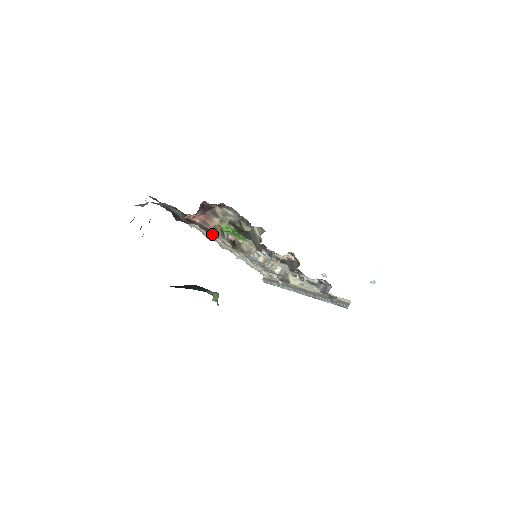
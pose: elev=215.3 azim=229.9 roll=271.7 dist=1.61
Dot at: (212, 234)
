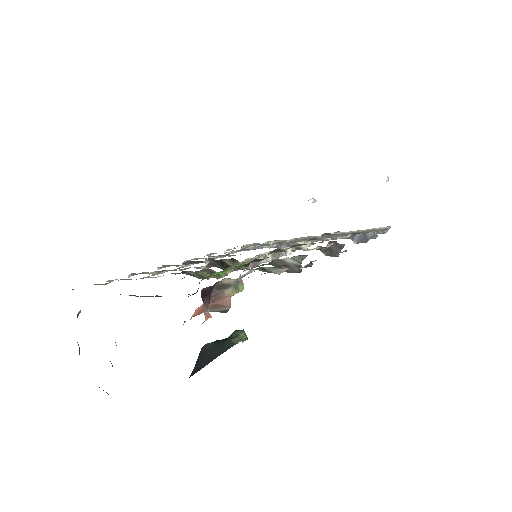
Dot at: occluded
